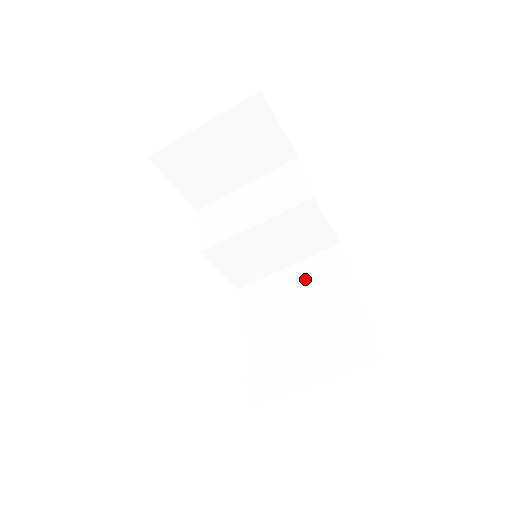
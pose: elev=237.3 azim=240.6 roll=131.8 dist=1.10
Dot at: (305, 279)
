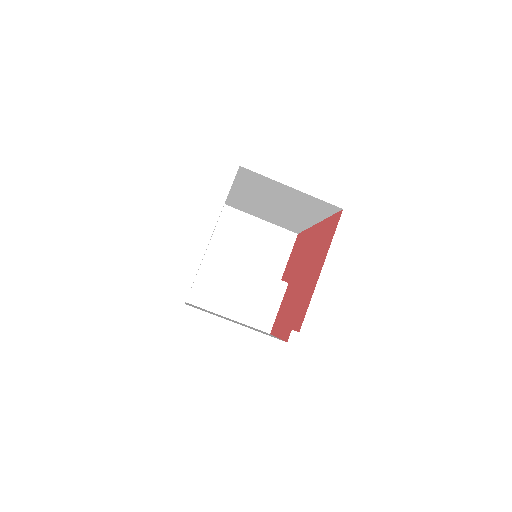
Dot at: occluded
